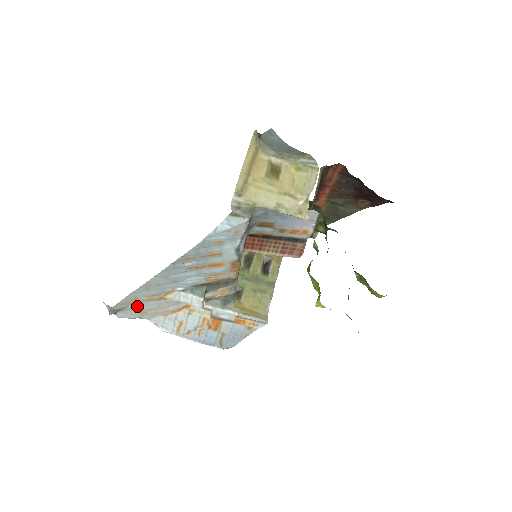
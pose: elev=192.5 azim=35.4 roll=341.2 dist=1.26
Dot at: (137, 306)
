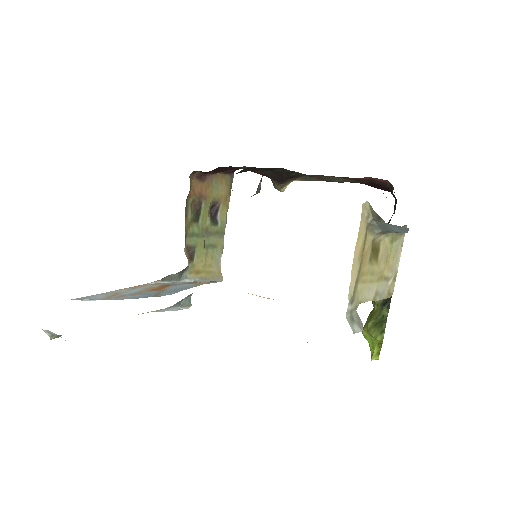
Dot at: occluded
